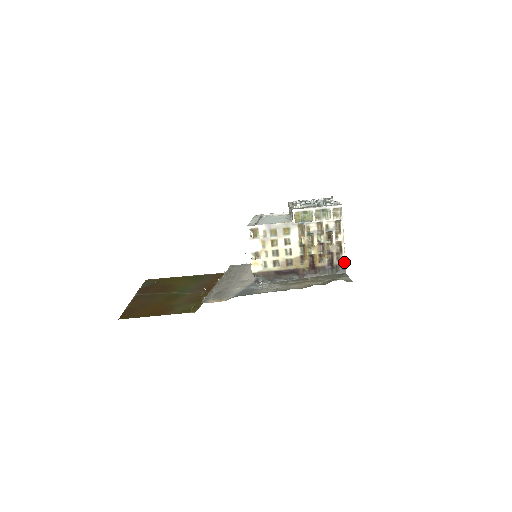
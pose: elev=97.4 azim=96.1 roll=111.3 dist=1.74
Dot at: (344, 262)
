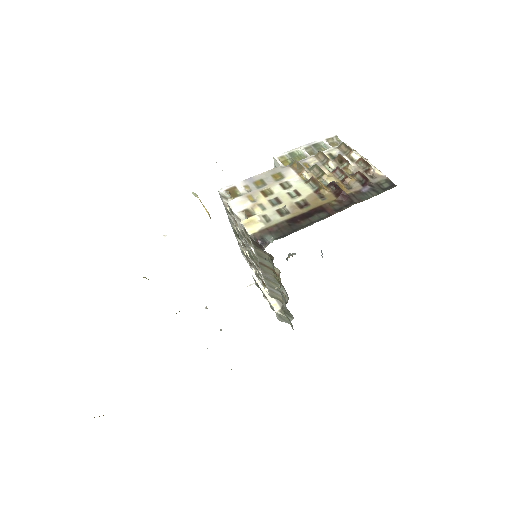
Dot at: (384, 177)
